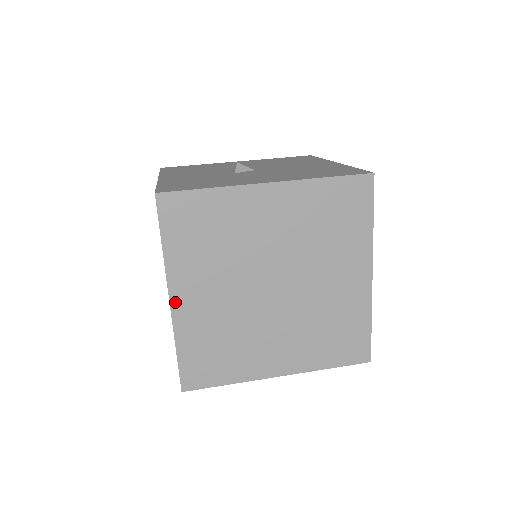
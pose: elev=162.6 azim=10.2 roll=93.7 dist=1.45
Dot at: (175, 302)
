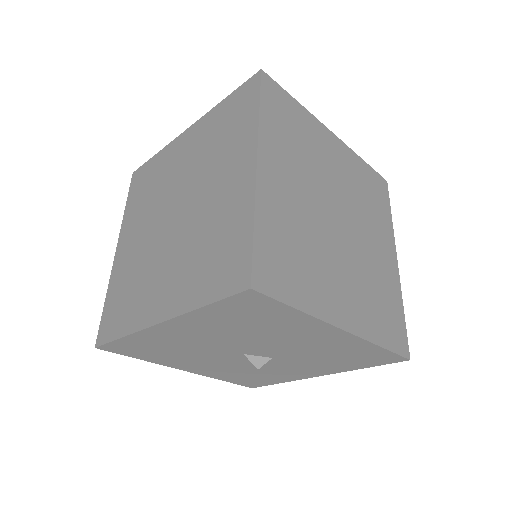
Dot at: (261, 169)
